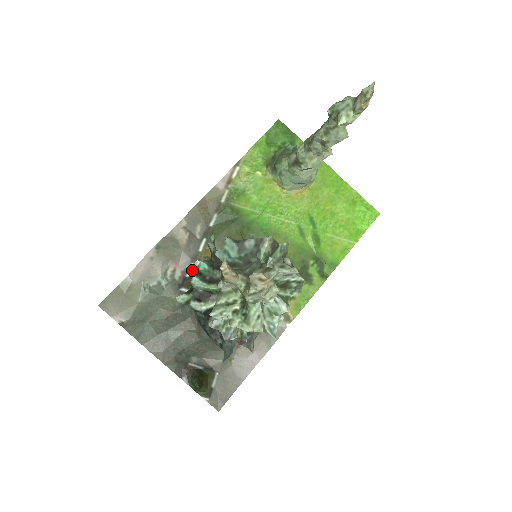
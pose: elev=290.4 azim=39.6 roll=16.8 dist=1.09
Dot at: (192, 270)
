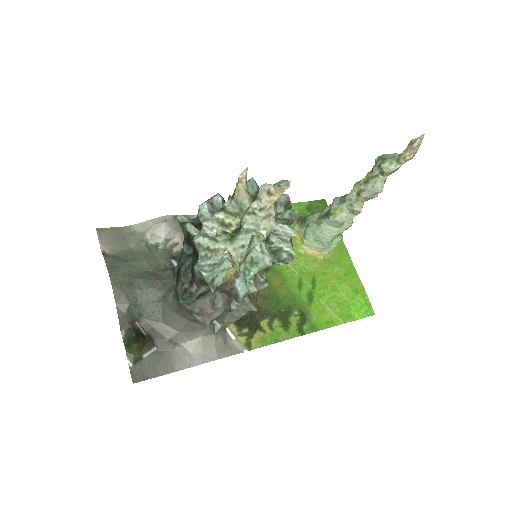
Dot at: occluded
